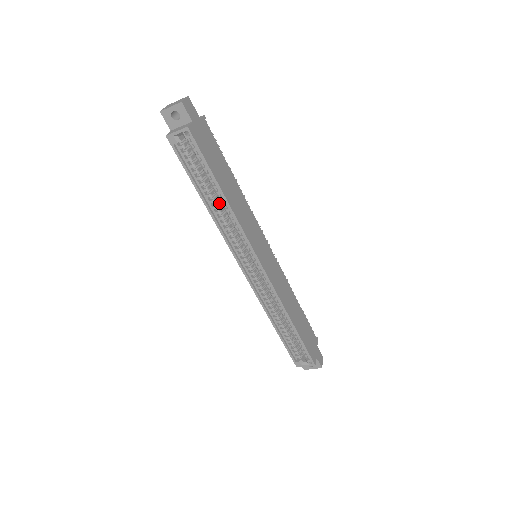
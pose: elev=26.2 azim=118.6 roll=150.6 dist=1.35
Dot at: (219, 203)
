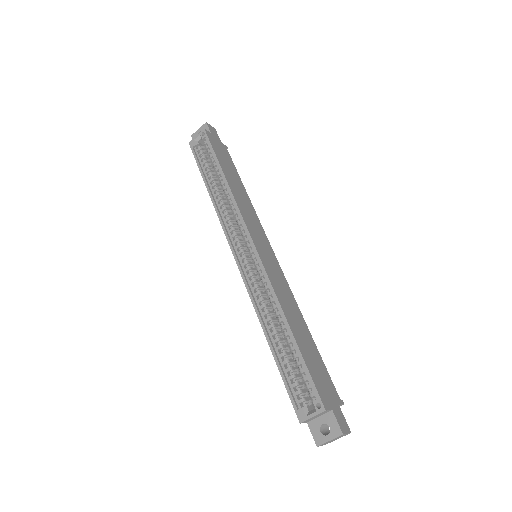
Dot at: (223, 195)
